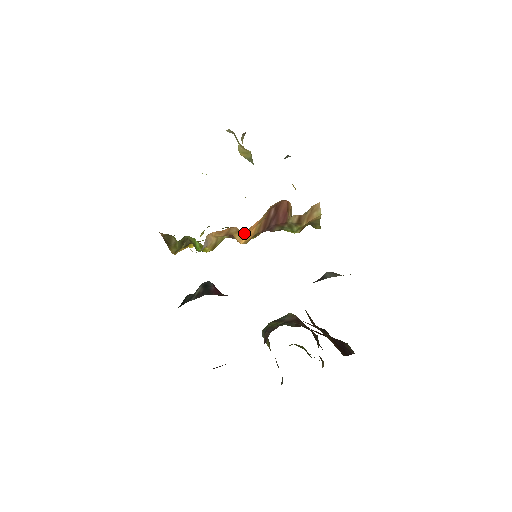
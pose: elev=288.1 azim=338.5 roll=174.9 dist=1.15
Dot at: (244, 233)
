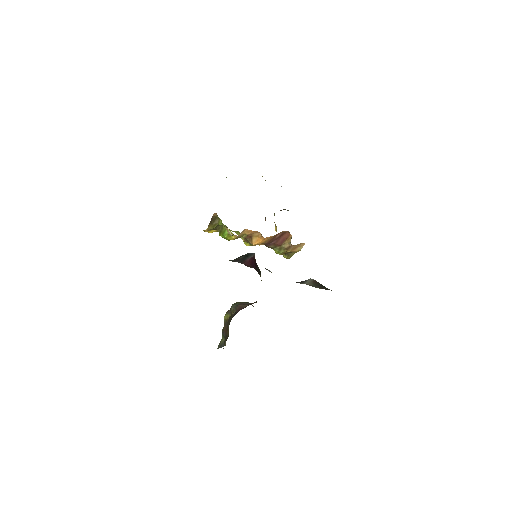
Dot at: (260, 239)
